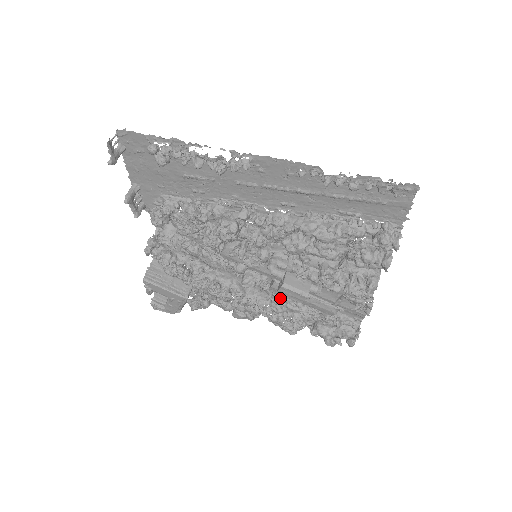
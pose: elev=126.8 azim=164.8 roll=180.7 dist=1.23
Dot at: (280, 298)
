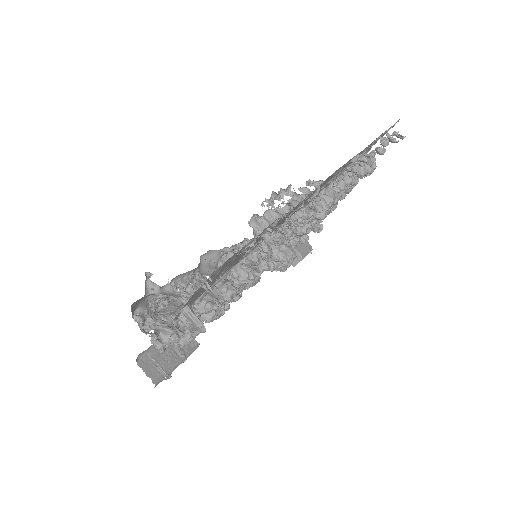
Dot at: occluded
